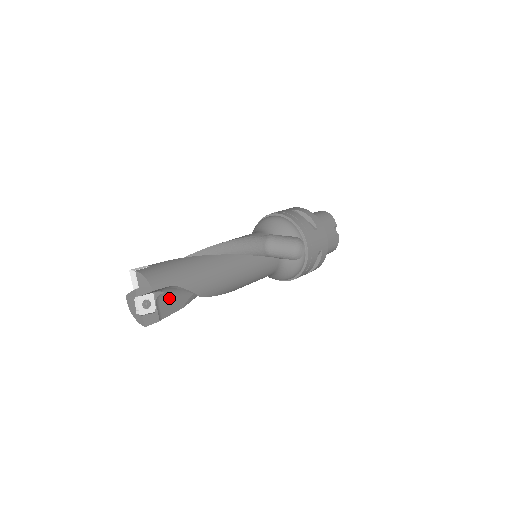
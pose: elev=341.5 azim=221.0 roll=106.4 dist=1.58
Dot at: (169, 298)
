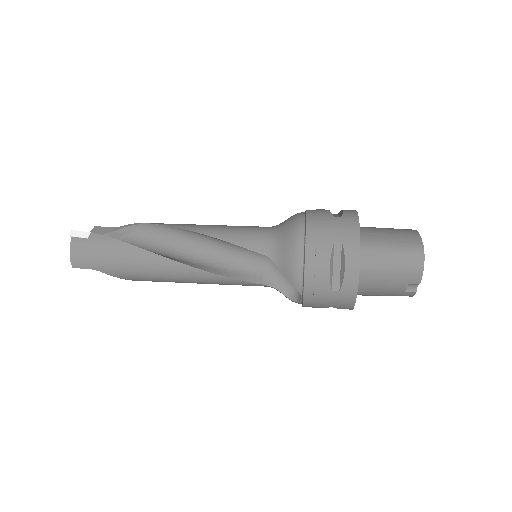
Dot at: occluded
